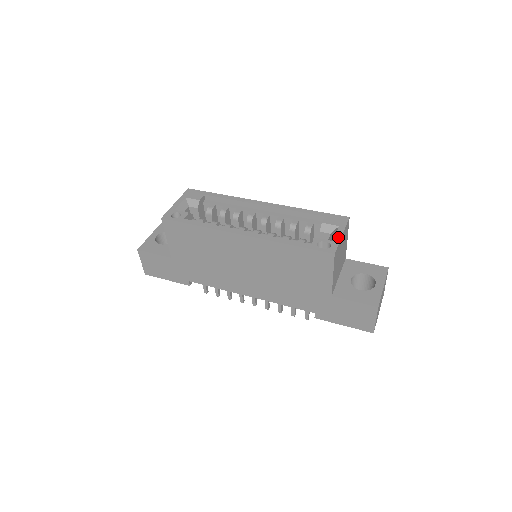
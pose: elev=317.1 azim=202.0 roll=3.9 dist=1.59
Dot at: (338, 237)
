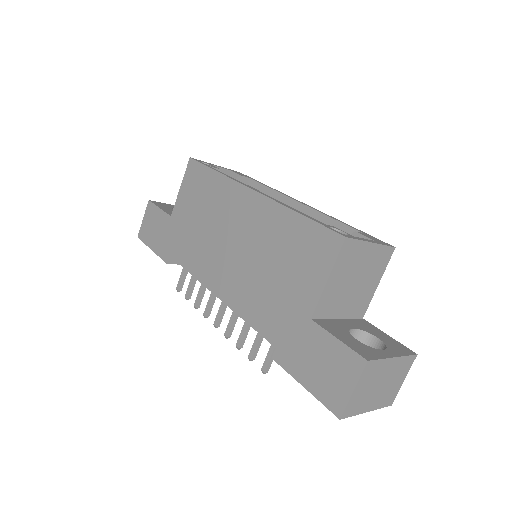
Dot at: (365, 239)
